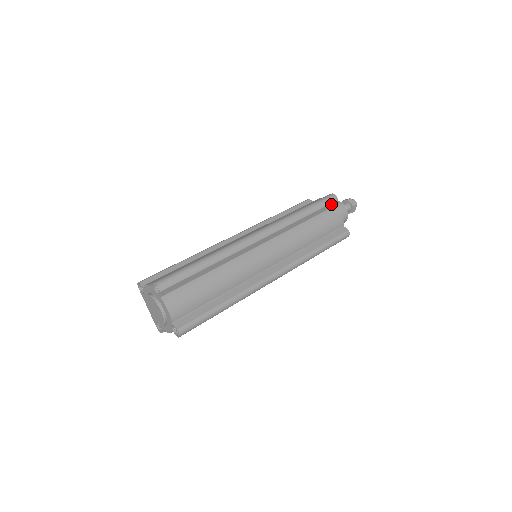
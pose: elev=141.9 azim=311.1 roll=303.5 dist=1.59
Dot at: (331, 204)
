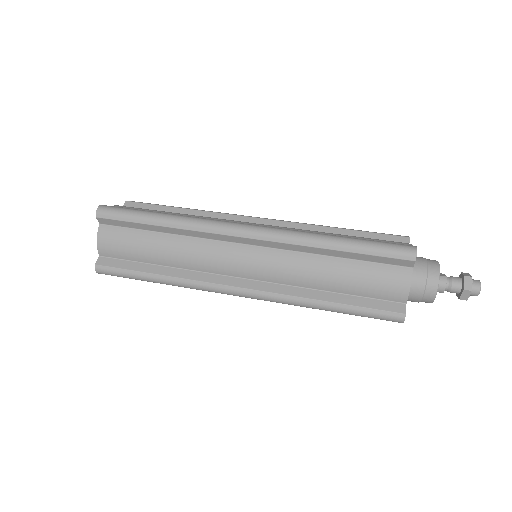
Dot at: (398, 260)
